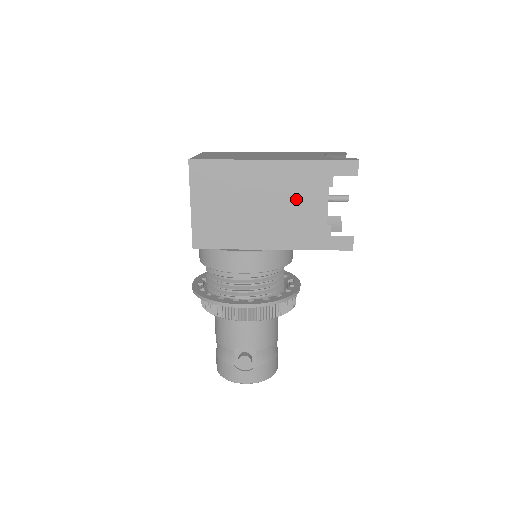
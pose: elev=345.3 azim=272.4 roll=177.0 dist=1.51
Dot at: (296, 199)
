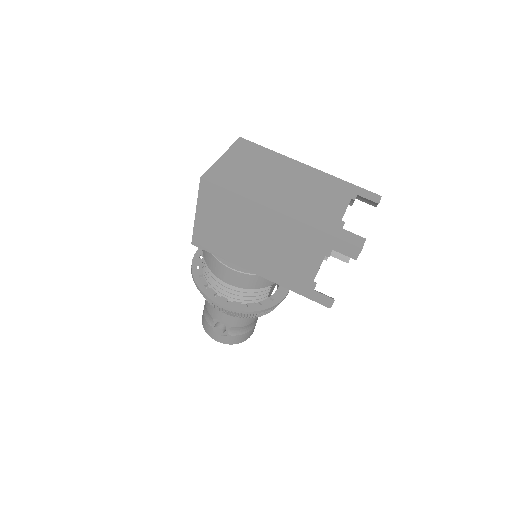
Dot at: (291, 251)
